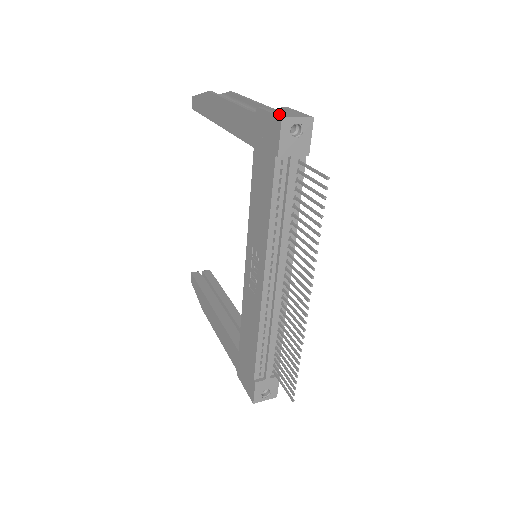
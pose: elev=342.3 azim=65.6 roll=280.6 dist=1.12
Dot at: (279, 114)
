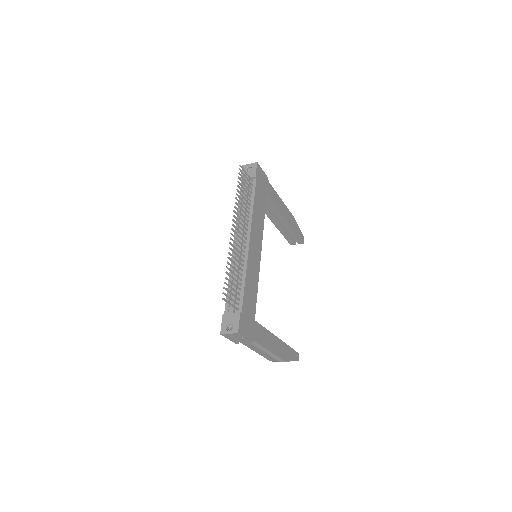
Dot at: occluded
